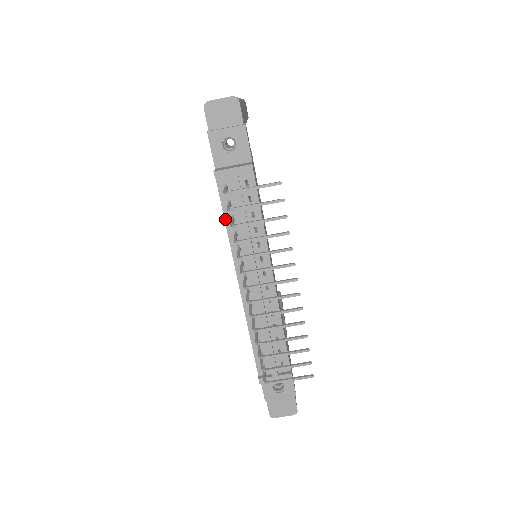
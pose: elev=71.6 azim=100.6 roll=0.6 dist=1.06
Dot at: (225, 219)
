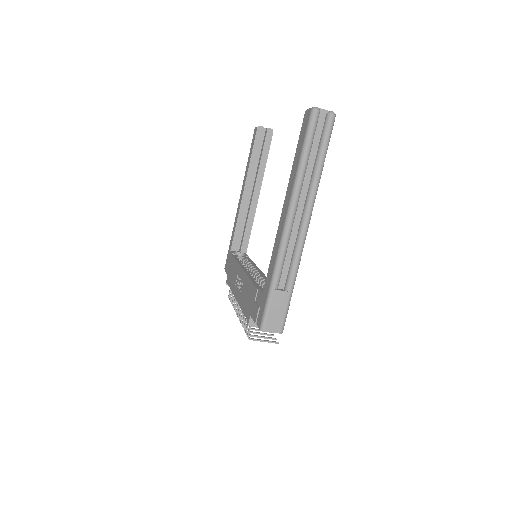
Dot at: (243, 312)
